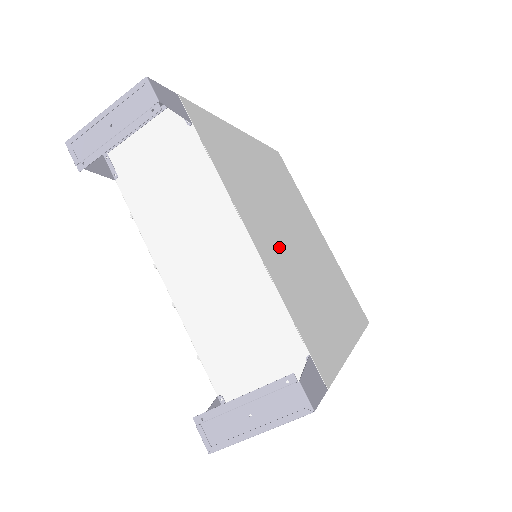
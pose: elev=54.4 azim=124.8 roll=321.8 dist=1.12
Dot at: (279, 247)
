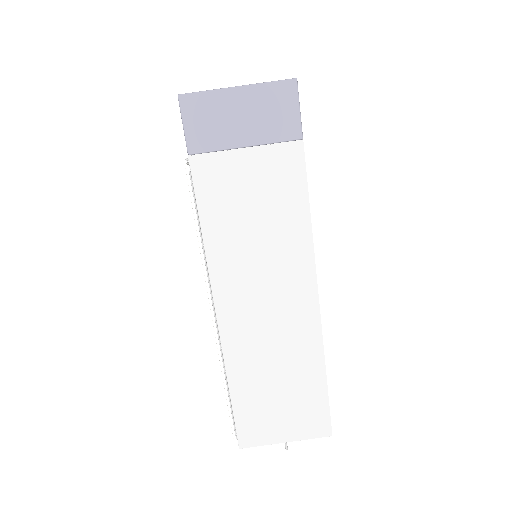
Dot at: occluded
